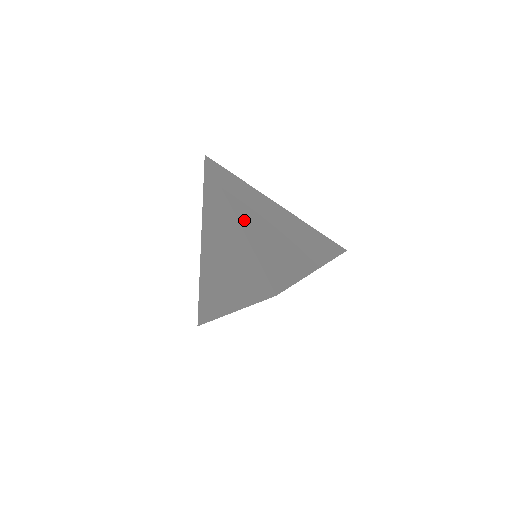
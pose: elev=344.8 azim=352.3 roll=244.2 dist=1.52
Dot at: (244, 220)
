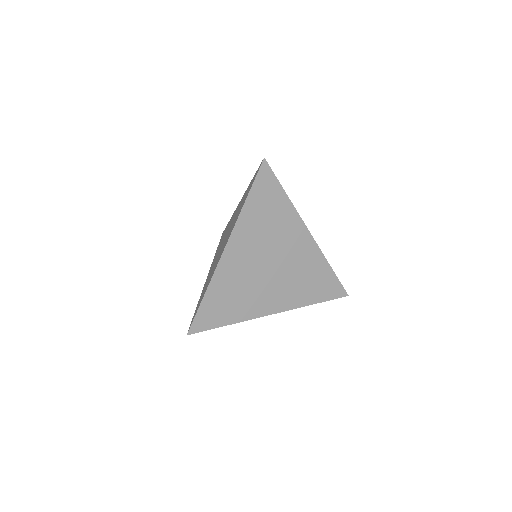
Dot at: (230, 255)
